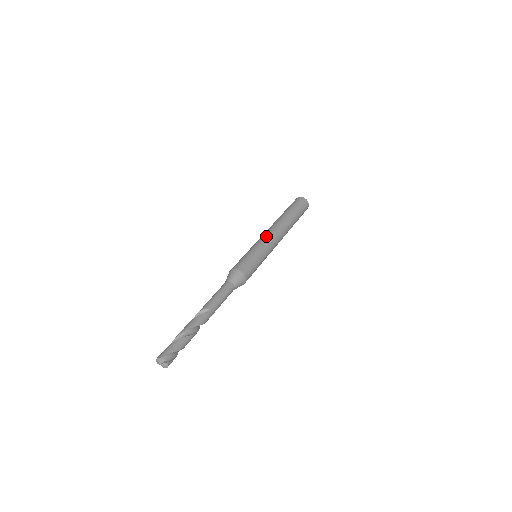
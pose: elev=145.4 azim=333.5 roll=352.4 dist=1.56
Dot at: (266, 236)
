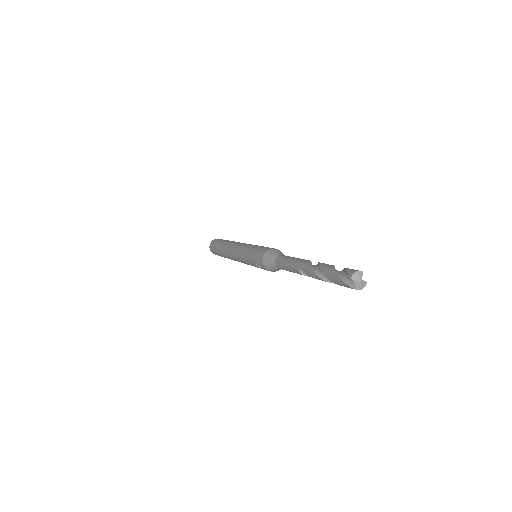
Dot at: occluded
